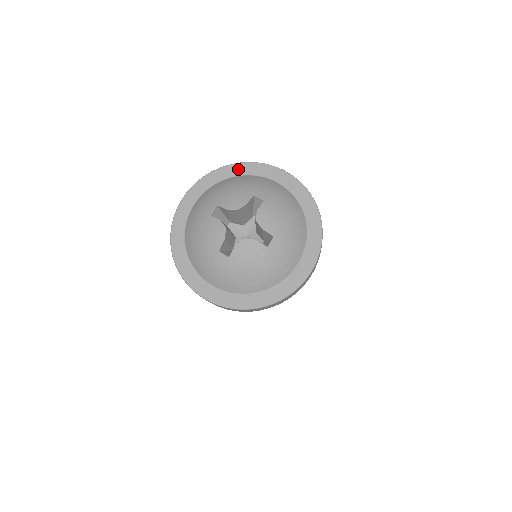
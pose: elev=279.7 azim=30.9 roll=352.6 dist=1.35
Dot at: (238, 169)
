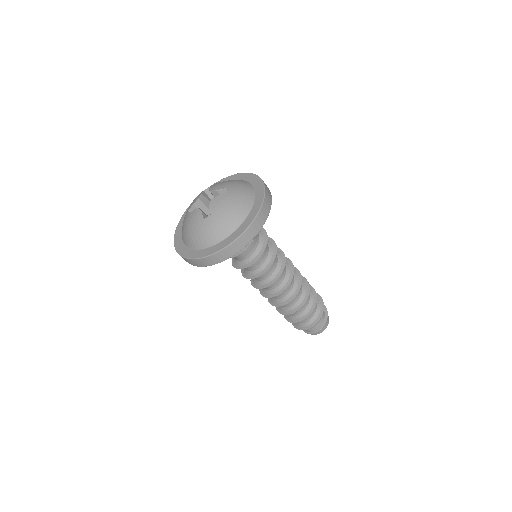
Dot at: occluded
